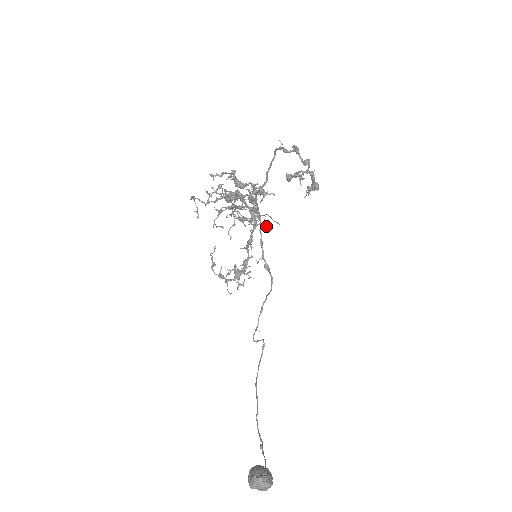
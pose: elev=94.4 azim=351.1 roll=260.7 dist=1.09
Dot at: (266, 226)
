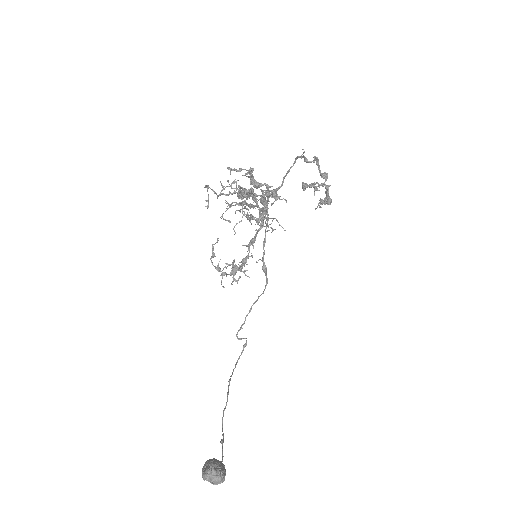
Dot at: (272, 229)
